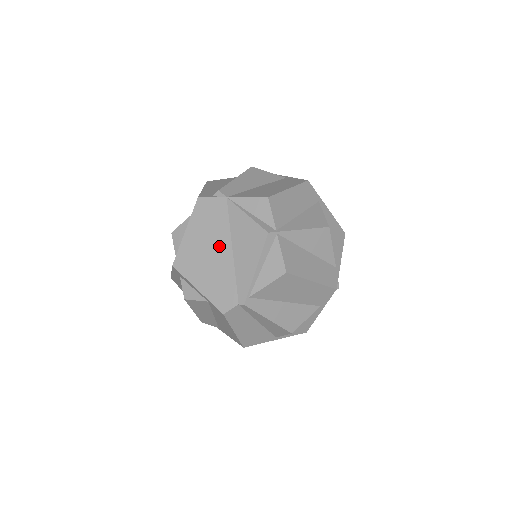
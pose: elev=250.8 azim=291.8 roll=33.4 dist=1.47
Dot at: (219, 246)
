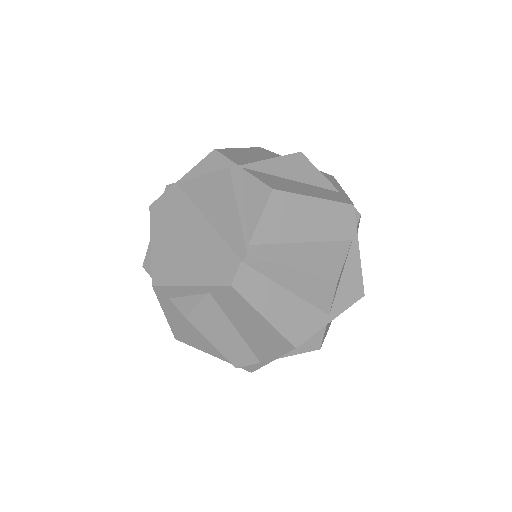
Dot at: (190, 227)
